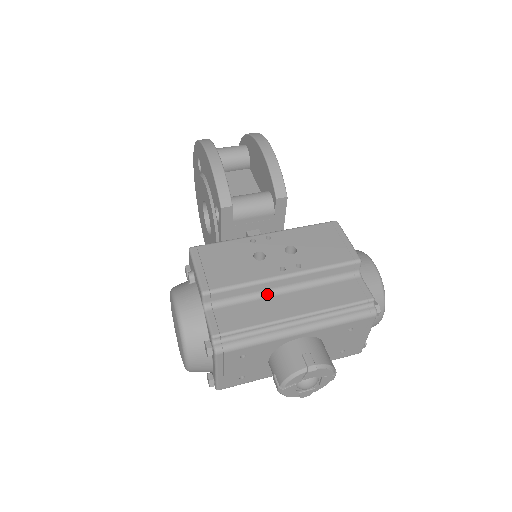
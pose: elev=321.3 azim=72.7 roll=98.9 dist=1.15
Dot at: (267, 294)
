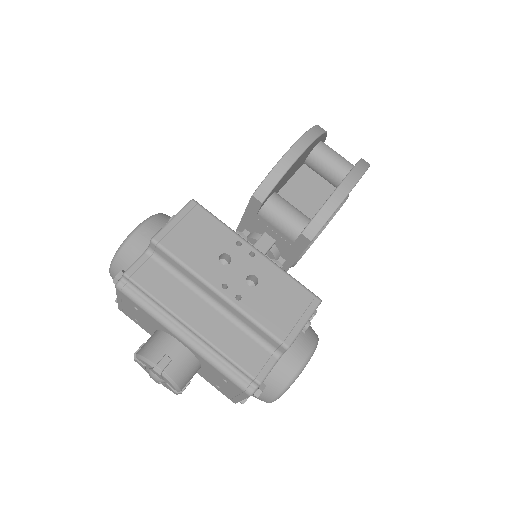
Dot at: (197, 290)
